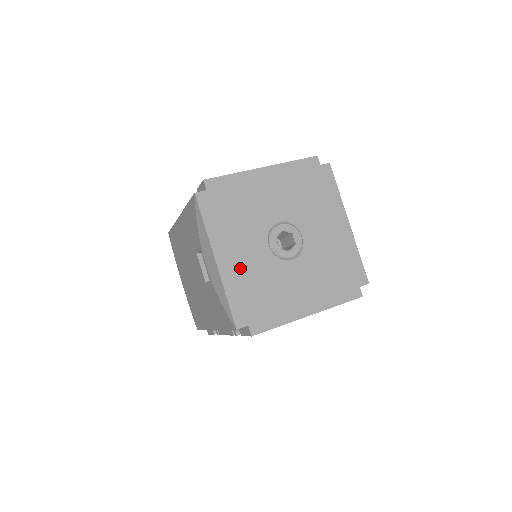
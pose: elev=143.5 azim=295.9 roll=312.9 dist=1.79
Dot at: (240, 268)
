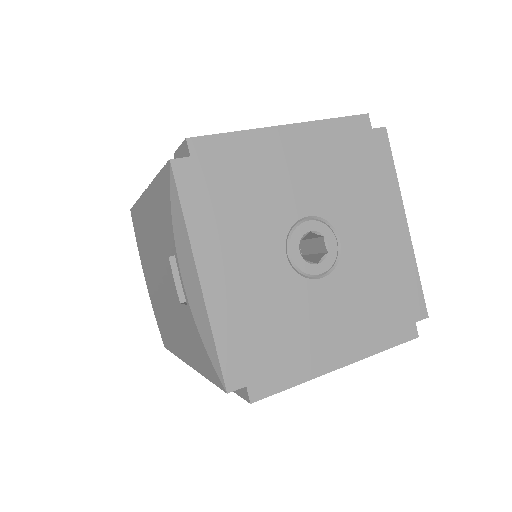
Dot at: (239, 291)
